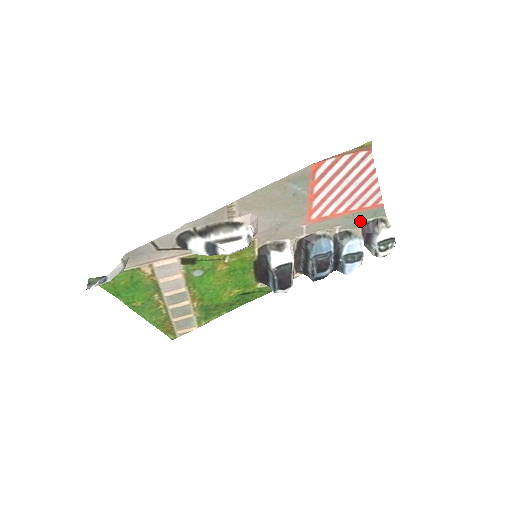
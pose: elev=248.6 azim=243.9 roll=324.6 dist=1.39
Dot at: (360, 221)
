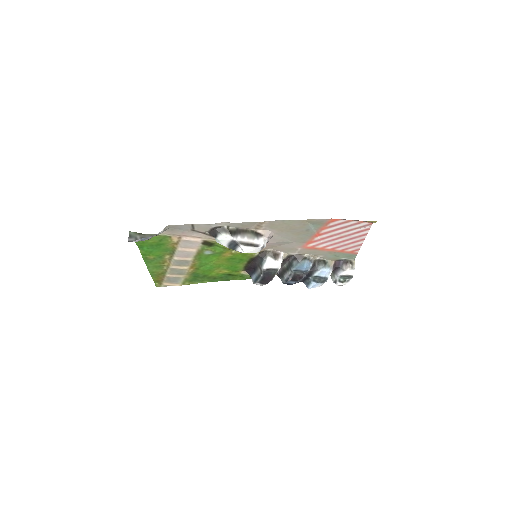
Dot at: (336, 257)
